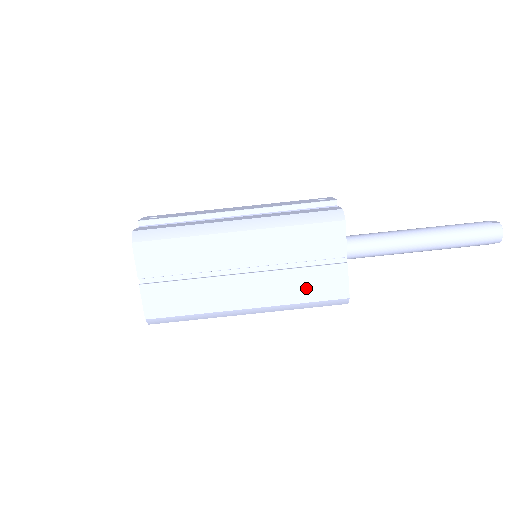
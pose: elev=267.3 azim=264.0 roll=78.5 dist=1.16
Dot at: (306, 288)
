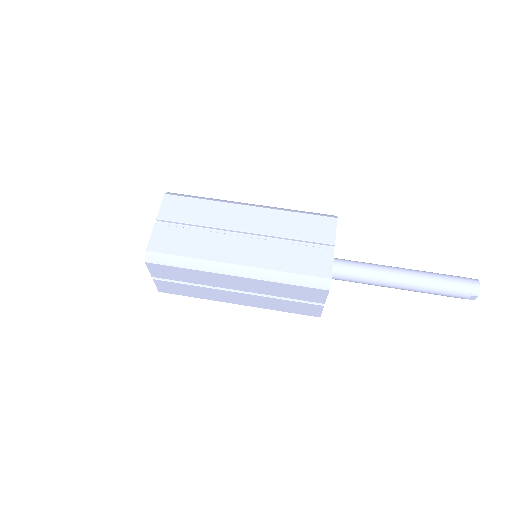
Dot at: (294, 260)
